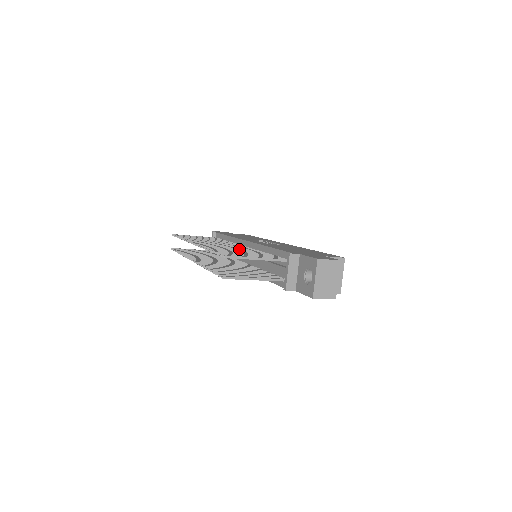
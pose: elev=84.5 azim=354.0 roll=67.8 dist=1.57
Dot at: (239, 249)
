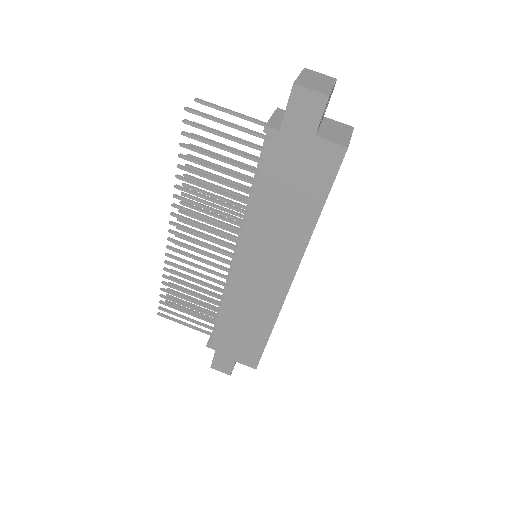
Dot at: (228, 191)
